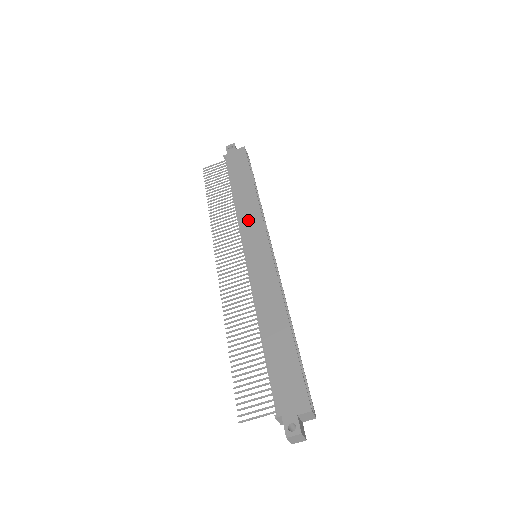
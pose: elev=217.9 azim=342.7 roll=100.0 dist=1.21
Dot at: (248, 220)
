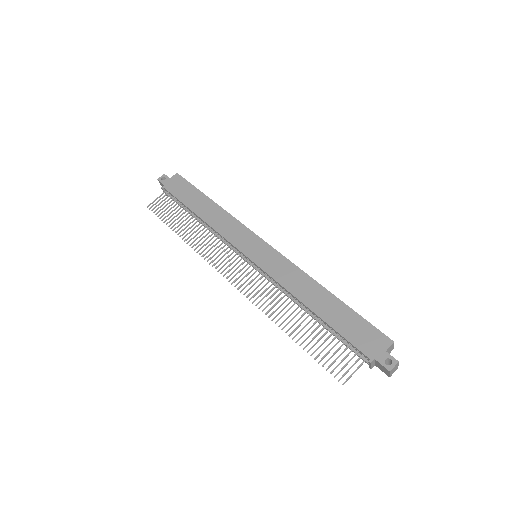
Dot at: (229, 230)
